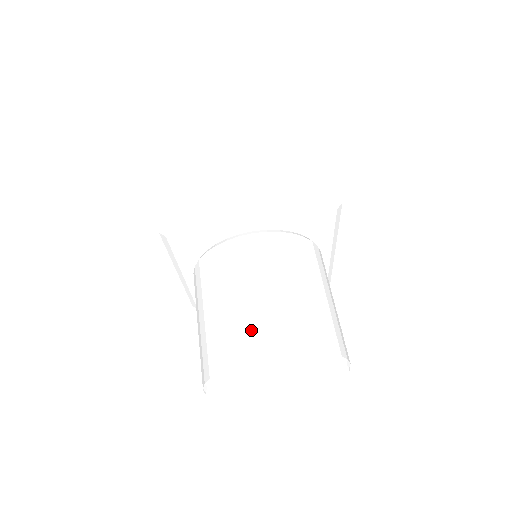
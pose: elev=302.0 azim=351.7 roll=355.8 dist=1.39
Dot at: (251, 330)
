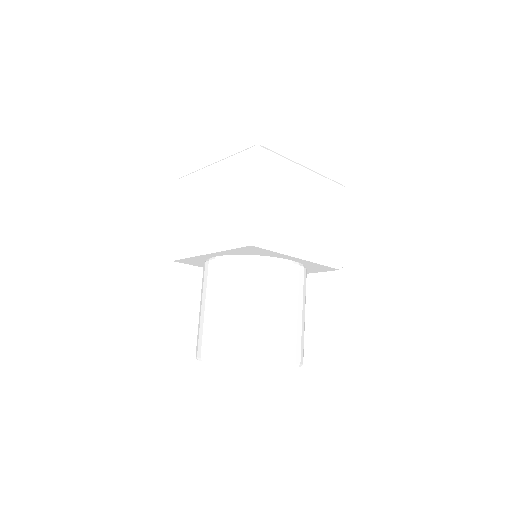
Dot at: (280, 341)
